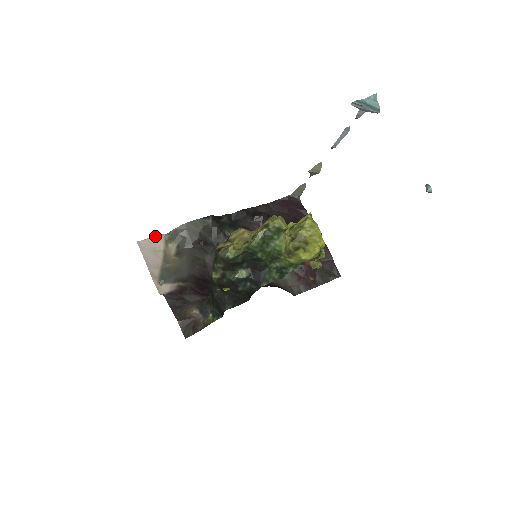
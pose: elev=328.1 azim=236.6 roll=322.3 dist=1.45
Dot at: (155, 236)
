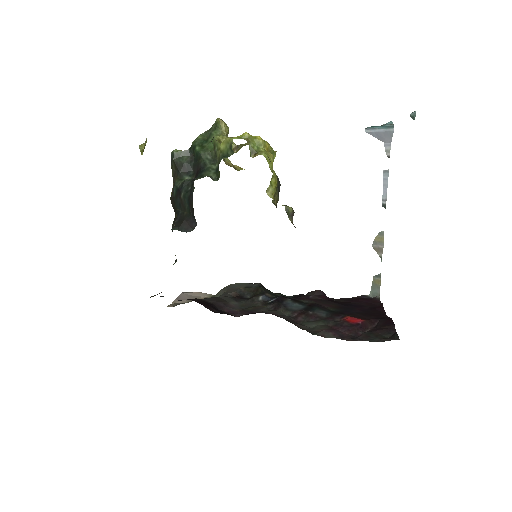
Dot at: occluded
